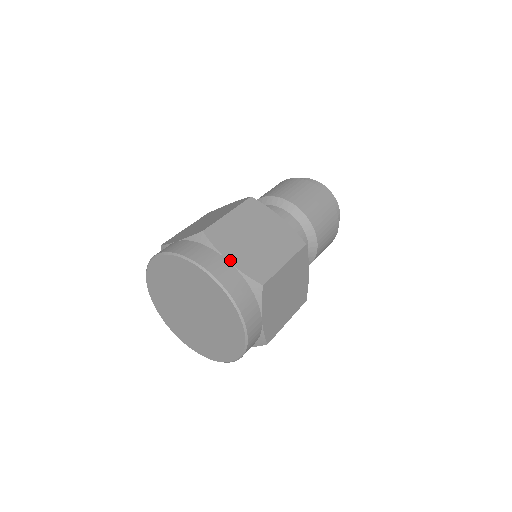
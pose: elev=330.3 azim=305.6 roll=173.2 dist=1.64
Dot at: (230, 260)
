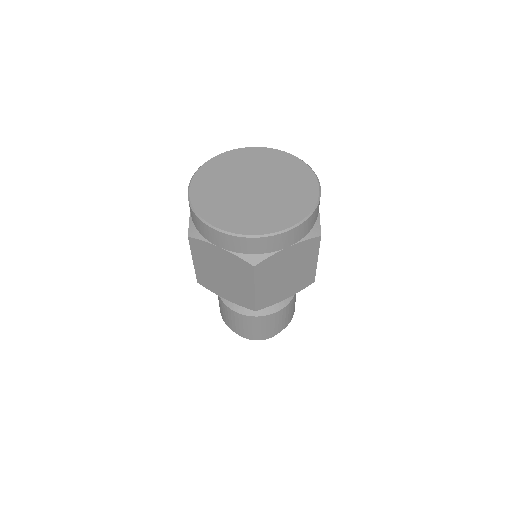
Dot at: occluded
